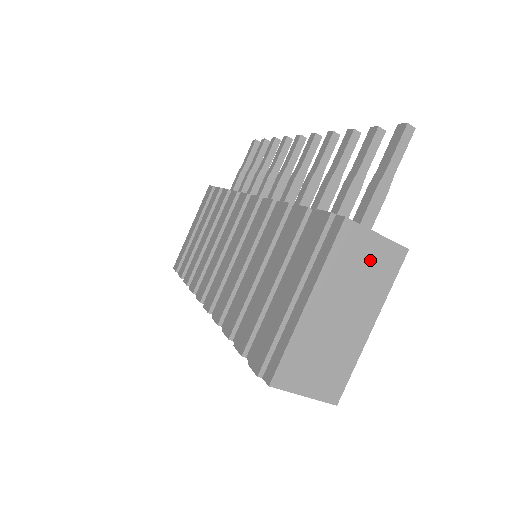
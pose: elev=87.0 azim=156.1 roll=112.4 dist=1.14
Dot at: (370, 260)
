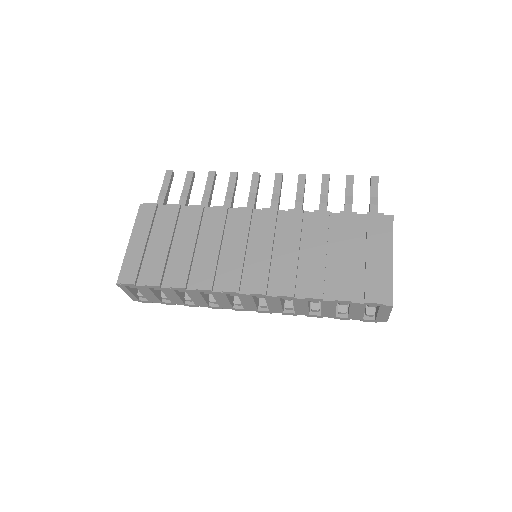
Dot at: occluded
